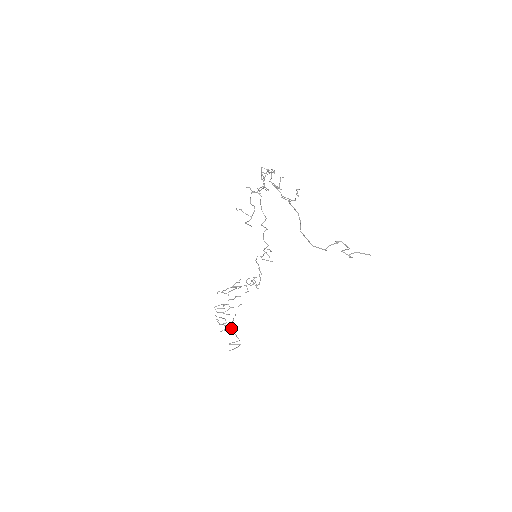
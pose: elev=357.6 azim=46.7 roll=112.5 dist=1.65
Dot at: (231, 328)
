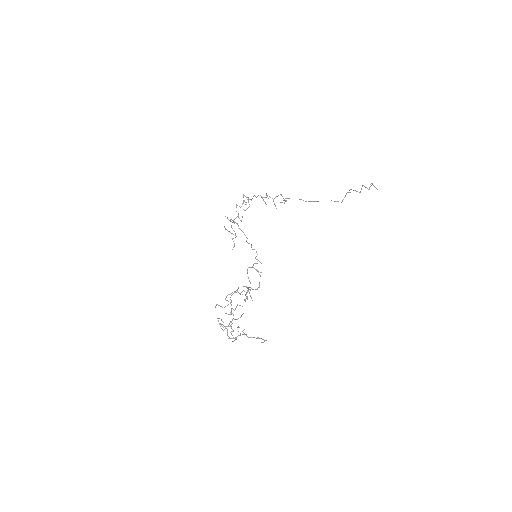
Dot at: occluded
